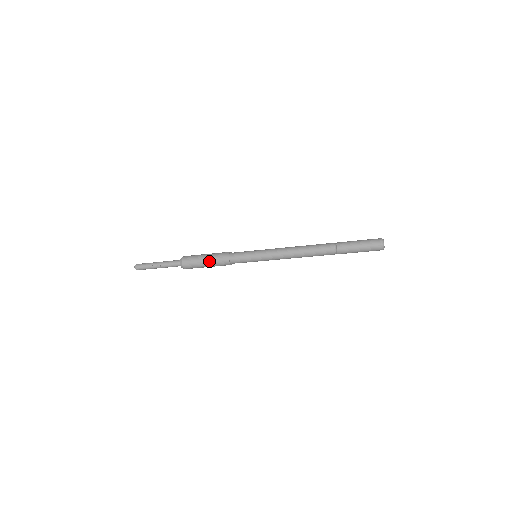
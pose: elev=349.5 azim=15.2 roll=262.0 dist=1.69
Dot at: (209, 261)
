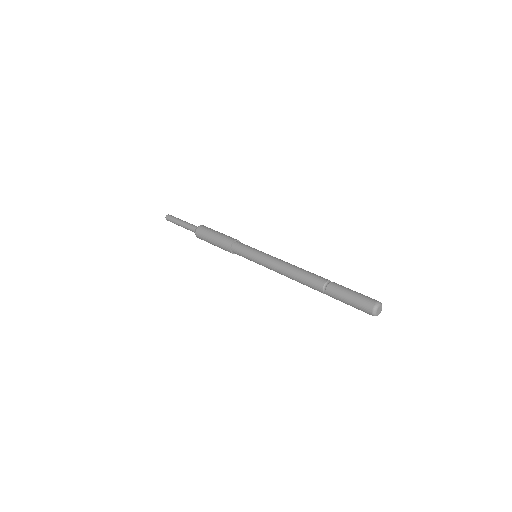
Dot at: (215, 244)
